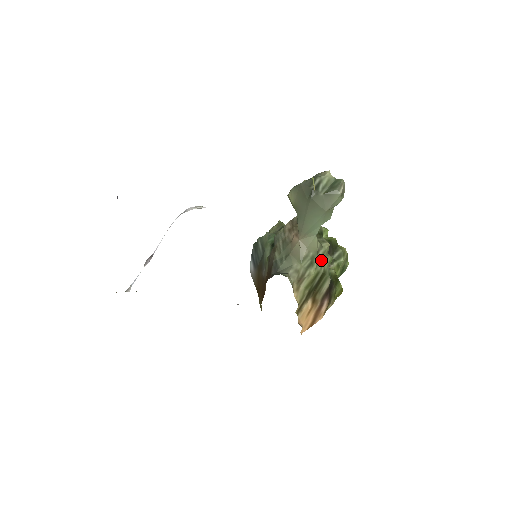
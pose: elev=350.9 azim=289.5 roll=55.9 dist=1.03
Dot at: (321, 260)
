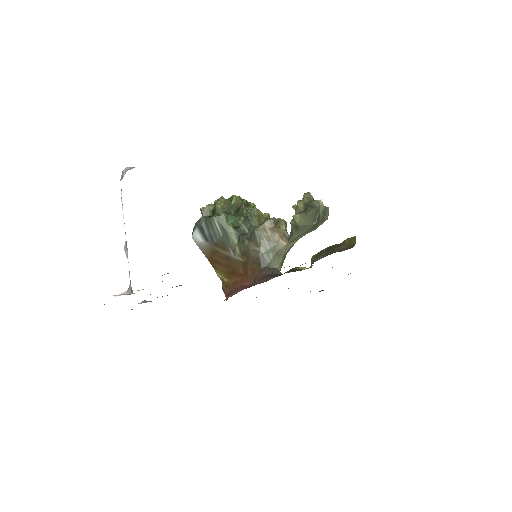
Dot at: occluded
